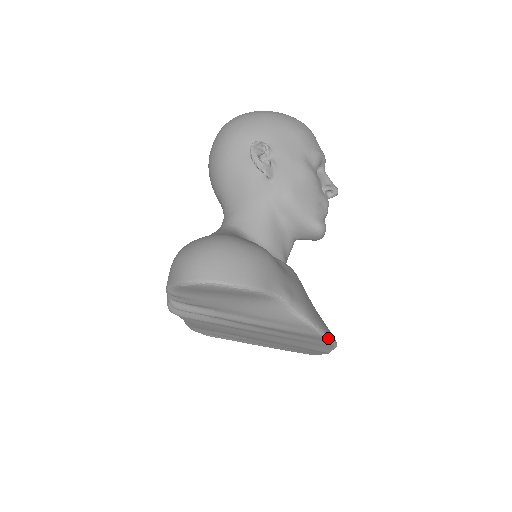
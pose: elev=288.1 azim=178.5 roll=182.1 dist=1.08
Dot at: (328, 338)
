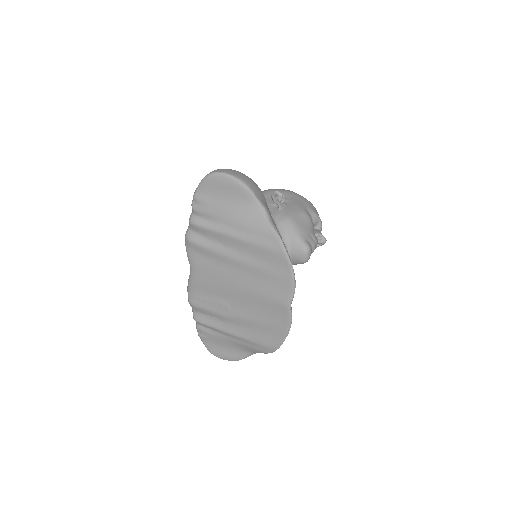
Dot at: (288, 258)
